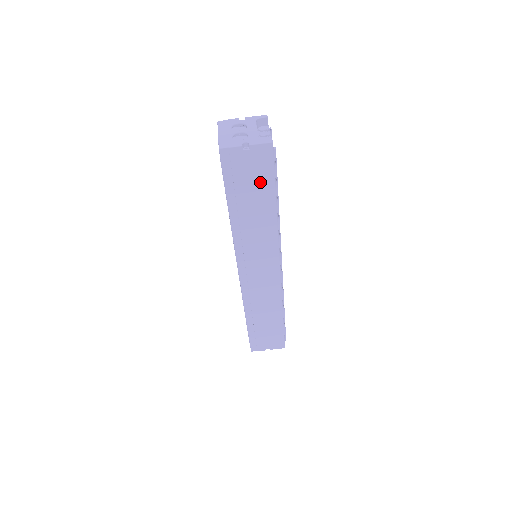
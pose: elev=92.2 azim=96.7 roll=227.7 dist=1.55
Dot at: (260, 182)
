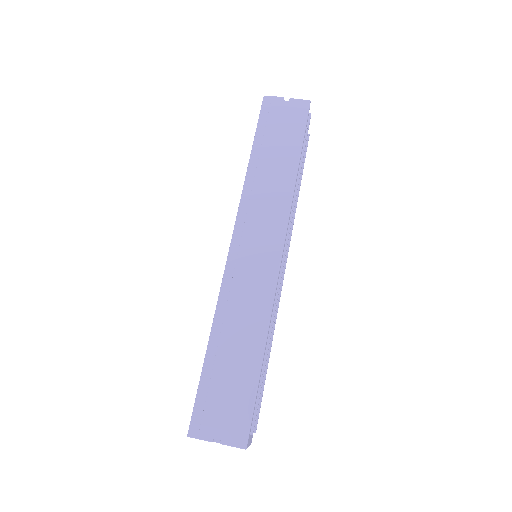
Dot at: (290, 133)
